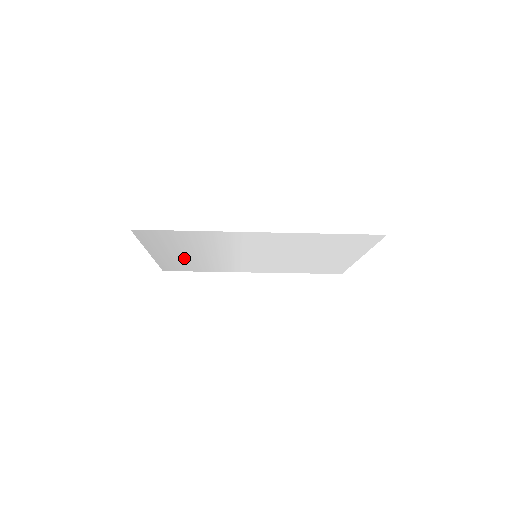
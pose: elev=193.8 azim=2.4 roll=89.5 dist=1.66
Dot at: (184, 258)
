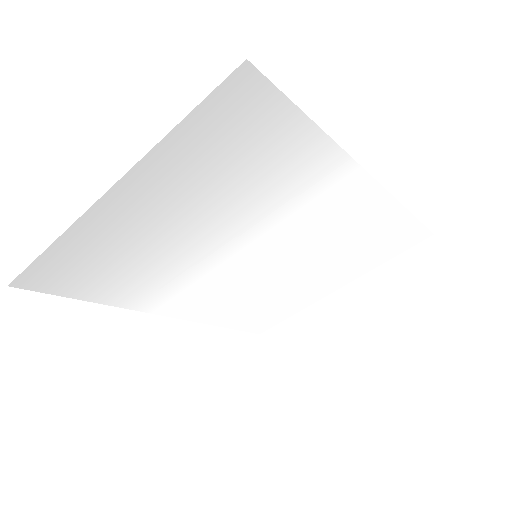
Dot at: (141, 235)
